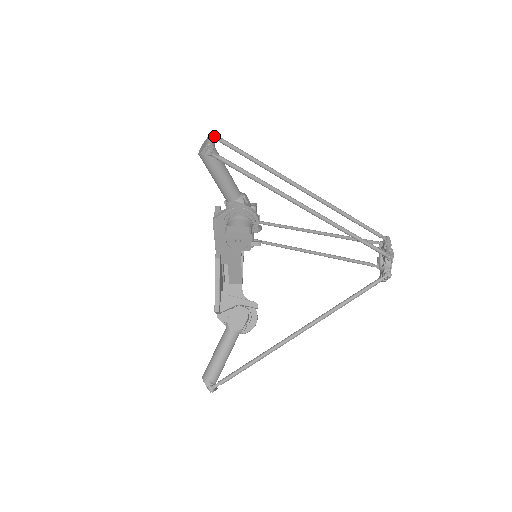
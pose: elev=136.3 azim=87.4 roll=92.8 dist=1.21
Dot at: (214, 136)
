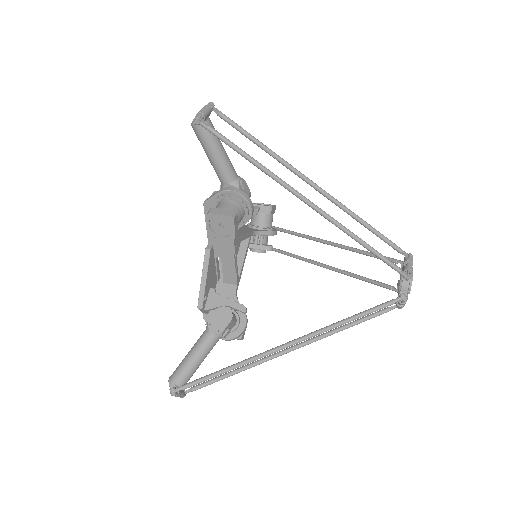
Dot at: (210, 106)
